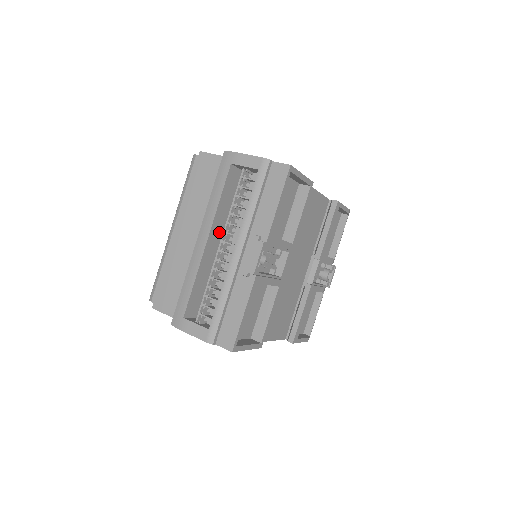
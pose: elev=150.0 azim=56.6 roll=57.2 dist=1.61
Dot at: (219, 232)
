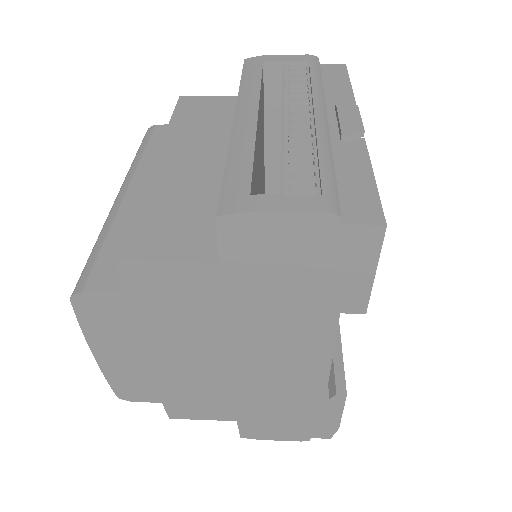
Dot at: (259, 129)
